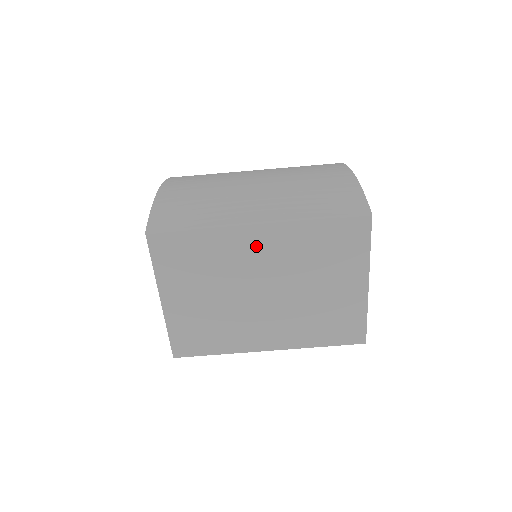
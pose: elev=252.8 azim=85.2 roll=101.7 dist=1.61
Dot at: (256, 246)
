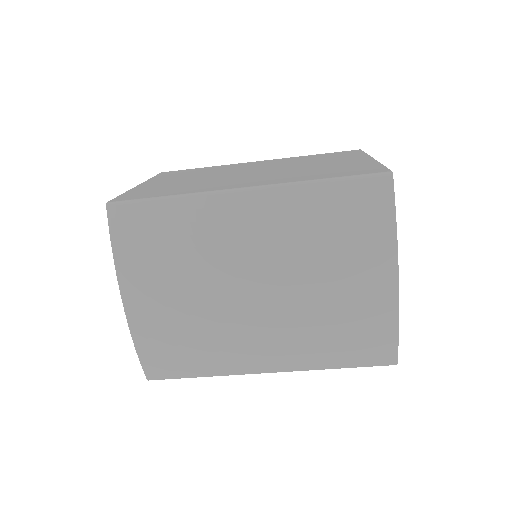
Dot at: occluded
